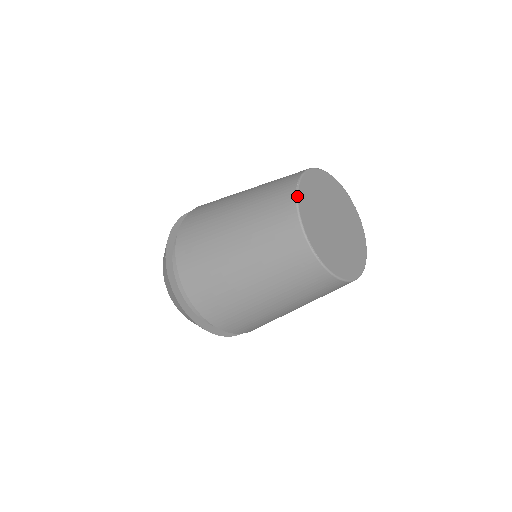
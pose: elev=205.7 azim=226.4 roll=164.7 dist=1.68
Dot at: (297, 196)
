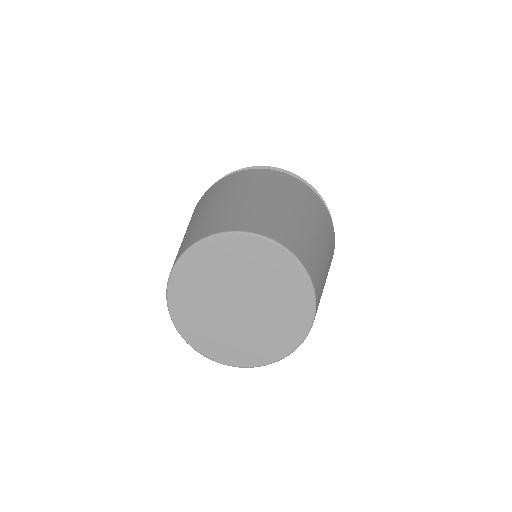
Dot at: occluded
